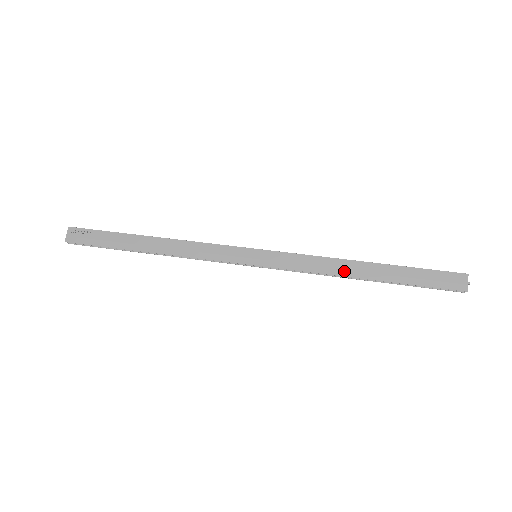
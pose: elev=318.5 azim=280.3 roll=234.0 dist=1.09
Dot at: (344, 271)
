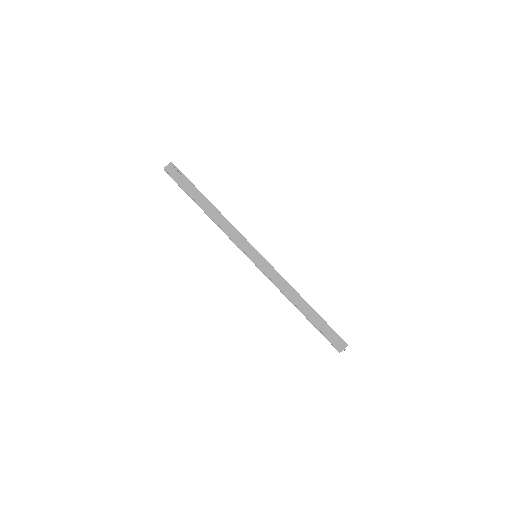
Dot at: (293, 298)
